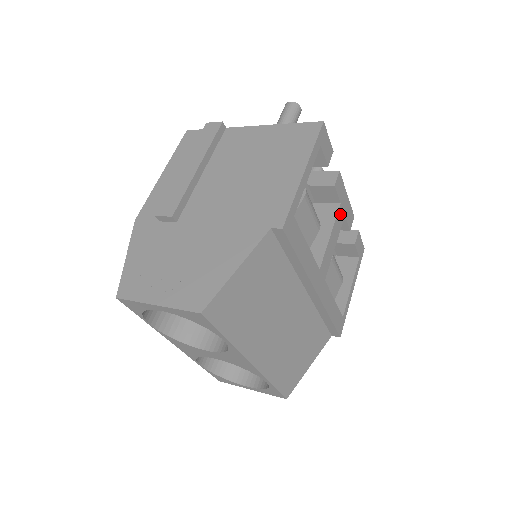
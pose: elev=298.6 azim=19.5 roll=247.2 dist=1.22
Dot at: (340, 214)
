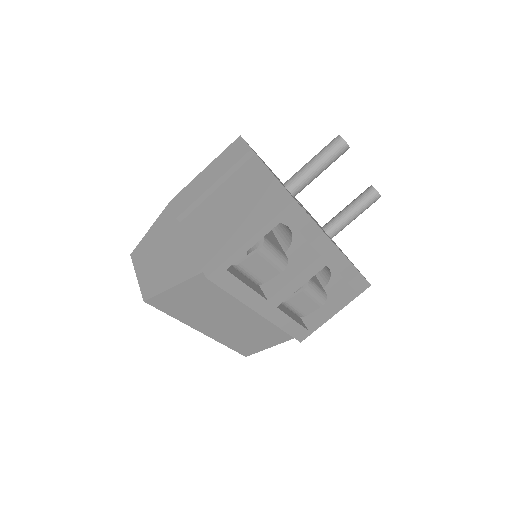
Dot at: (318, 263)
